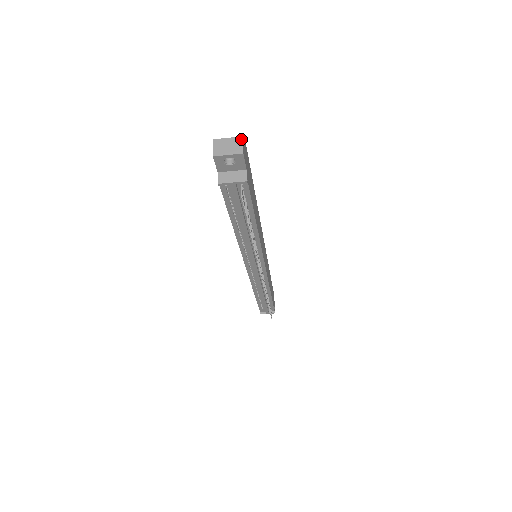
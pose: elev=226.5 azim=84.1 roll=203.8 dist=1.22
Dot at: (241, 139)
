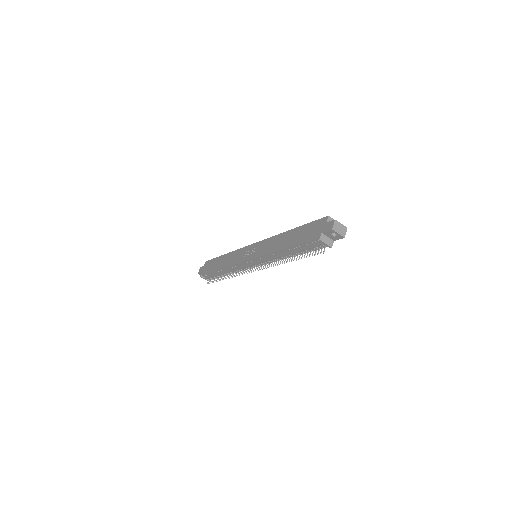
Dot at: occluded
